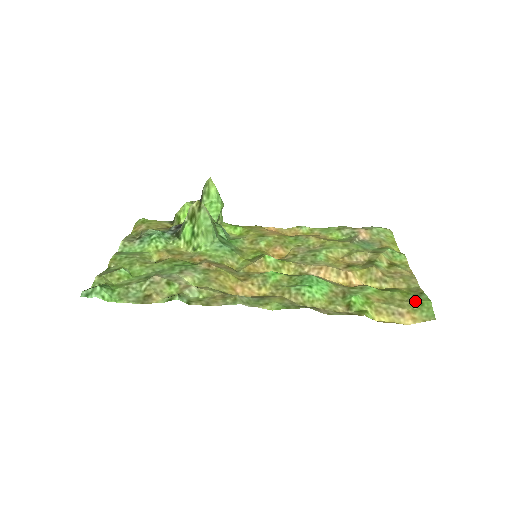
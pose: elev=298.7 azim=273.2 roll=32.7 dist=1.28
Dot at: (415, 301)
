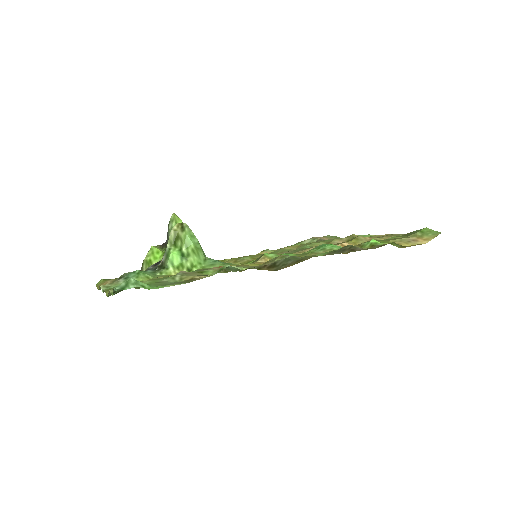
Dot at: (415, 233)
